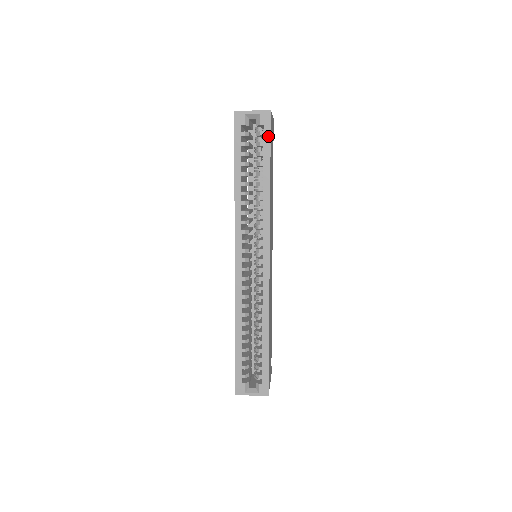
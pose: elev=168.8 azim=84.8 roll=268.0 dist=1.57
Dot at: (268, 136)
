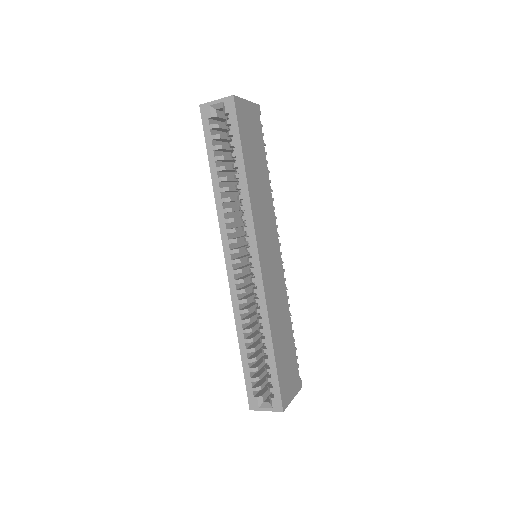
Dot at: (235, 123)
